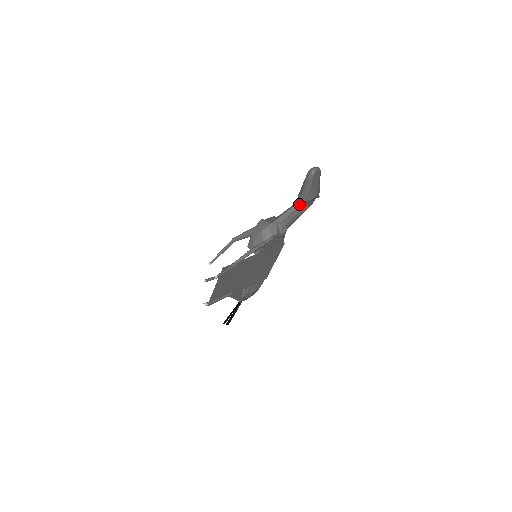
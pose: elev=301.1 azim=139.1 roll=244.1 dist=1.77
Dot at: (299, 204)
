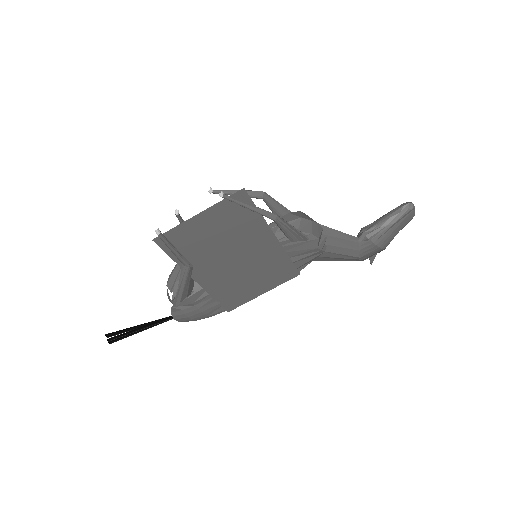
Dot at: (356, 239)
